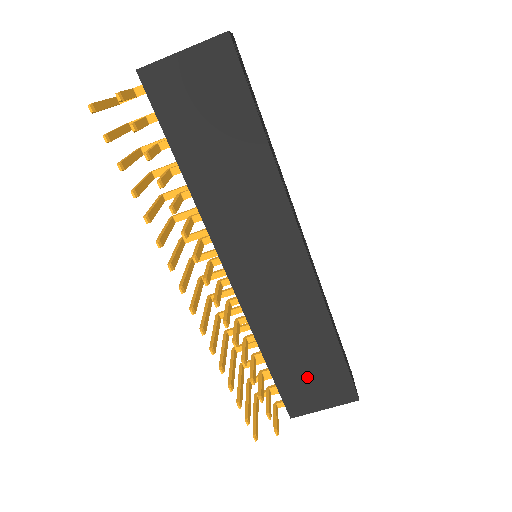
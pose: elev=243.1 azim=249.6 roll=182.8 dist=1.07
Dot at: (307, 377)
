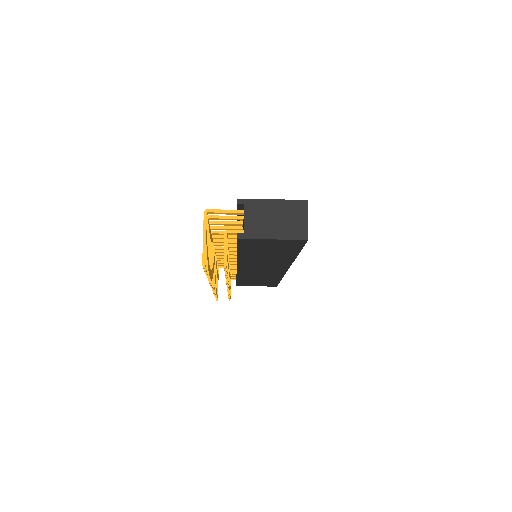
Dot at: occluded
